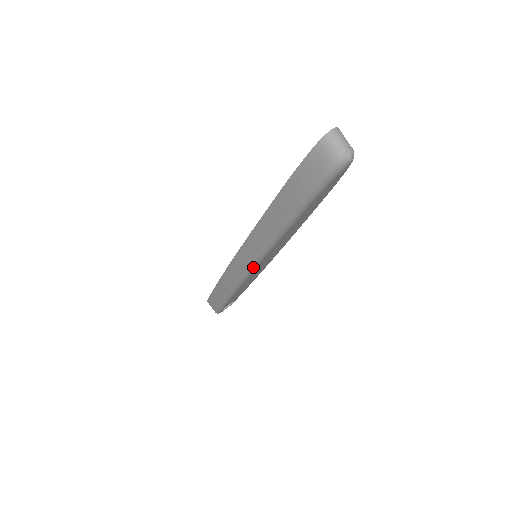
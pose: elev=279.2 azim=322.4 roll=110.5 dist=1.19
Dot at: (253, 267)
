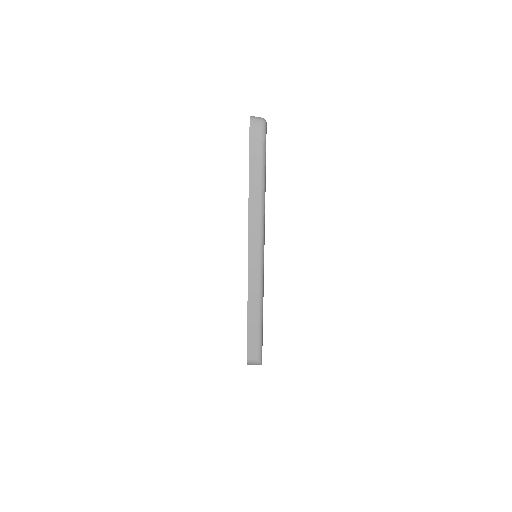
Dot at: (263, 247)
